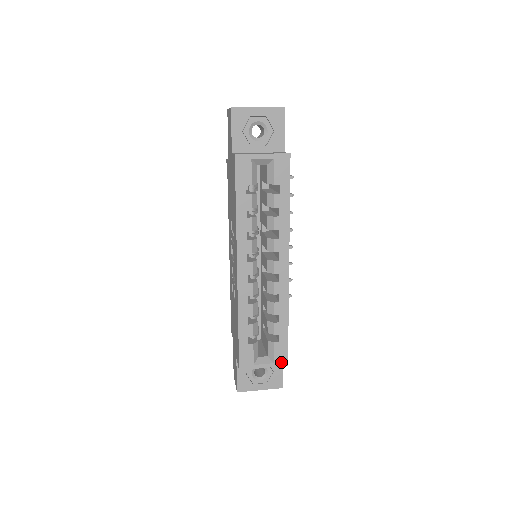
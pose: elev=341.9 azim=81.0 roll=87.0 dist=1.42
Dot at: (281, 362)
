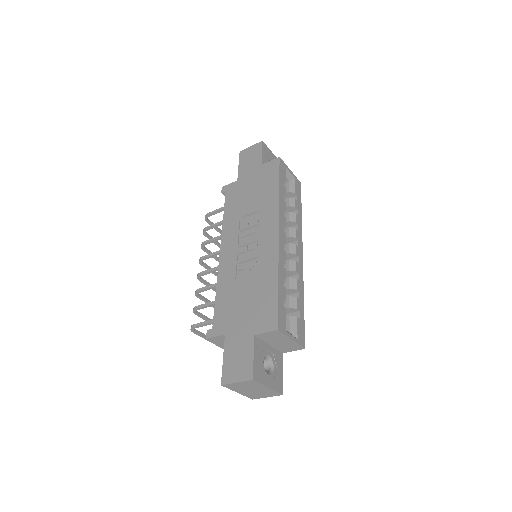
Dot at: (301, 341)
